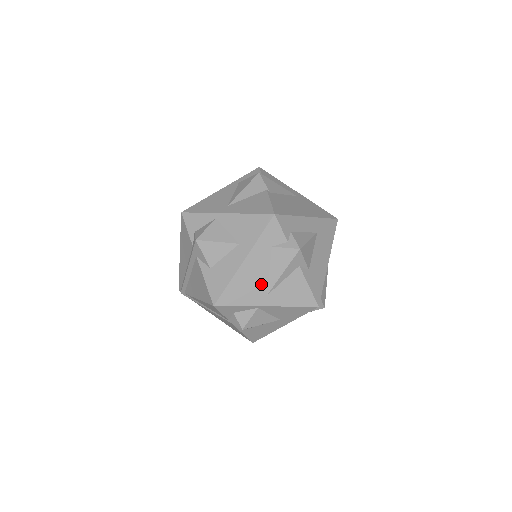
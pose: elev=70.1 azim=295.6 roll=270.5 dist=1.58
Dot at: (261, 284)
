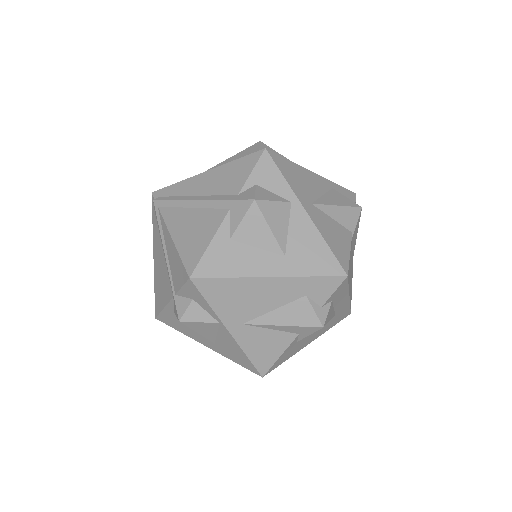
Dot at: (253, 310)
